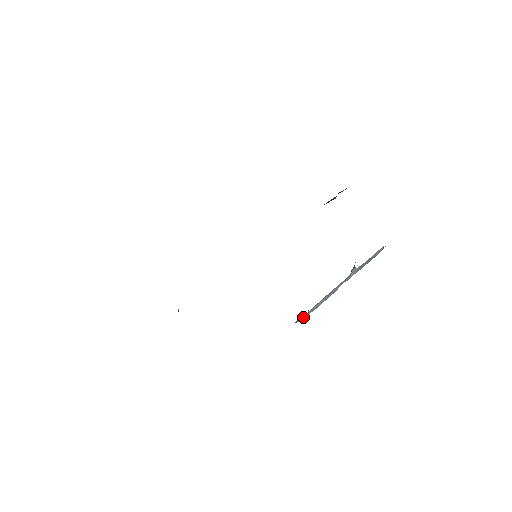
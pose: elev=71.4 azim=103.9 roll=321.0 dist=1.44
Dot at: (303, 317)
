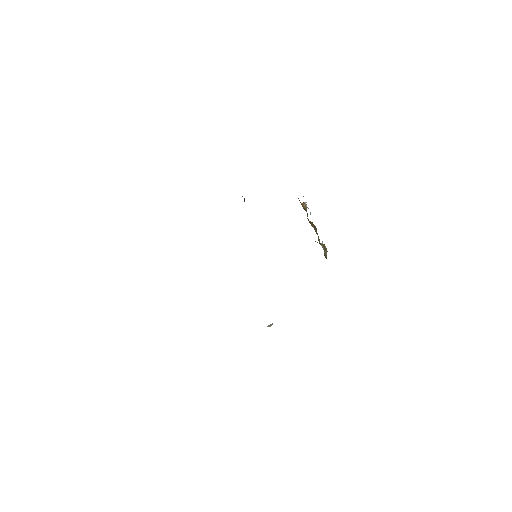
Dot at: occluded
